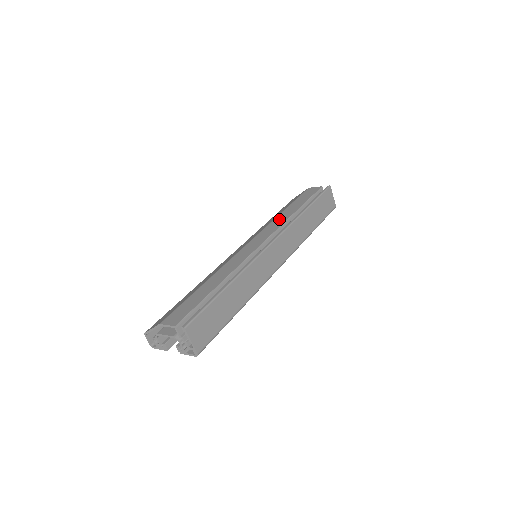
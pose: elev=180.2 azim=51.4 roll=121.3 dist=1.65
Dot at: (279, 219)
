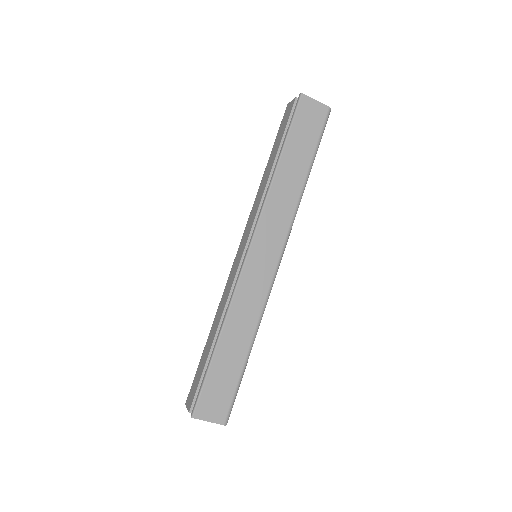
Dot at: (259, 194)
